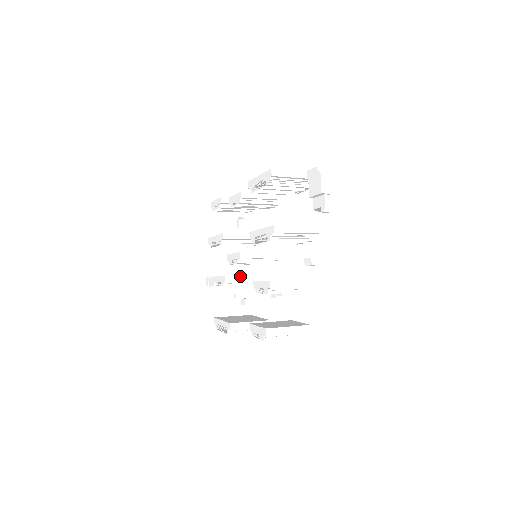
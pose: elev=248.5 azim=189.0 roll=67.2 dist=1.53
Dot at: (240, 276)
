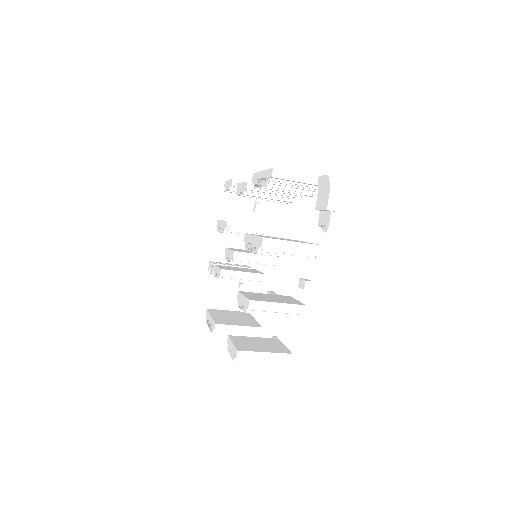
Dot at: (239, 272)
